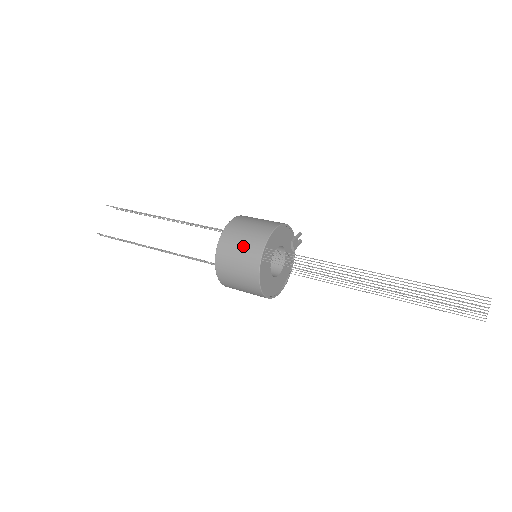
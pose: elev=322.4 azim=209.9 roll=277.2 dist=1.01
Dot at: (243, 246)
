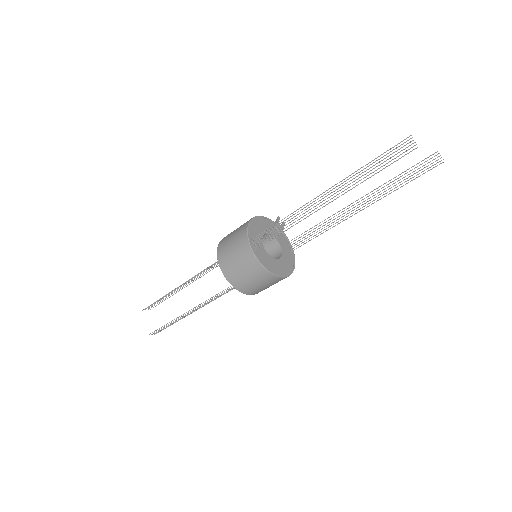
Dot at: (235, 252)
